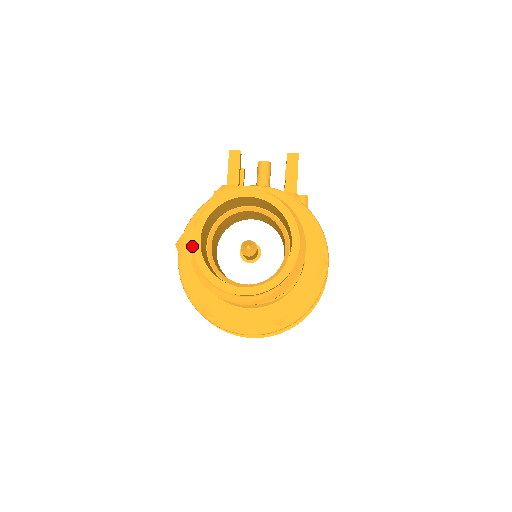
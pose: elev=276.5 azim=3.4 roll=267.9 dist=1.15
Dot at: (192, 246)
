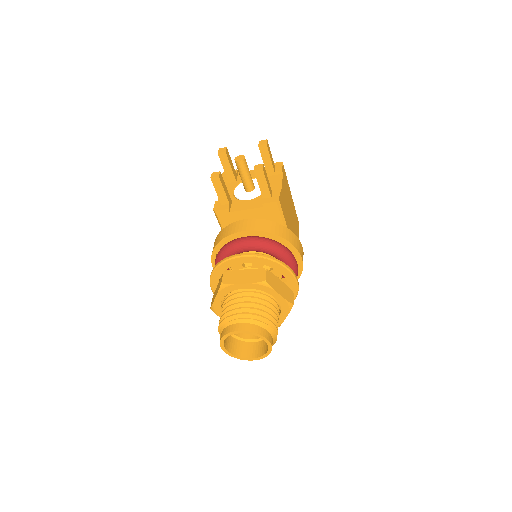
Dot at: occluded
